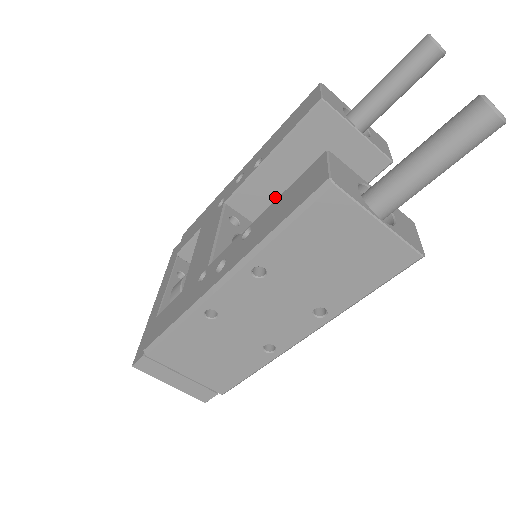
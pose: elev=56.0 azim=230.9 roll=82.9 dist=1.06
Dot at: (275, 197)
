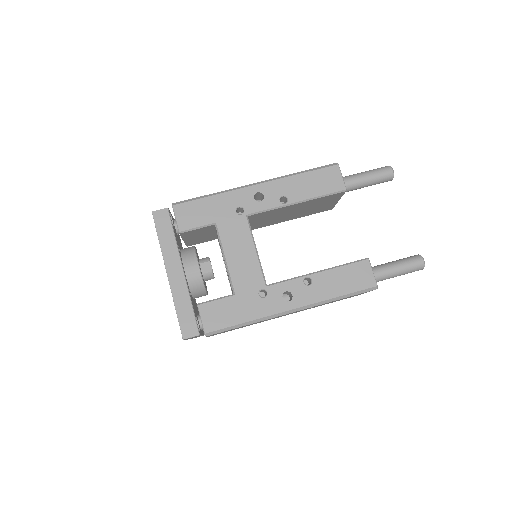
Dot at: (274, 215)
